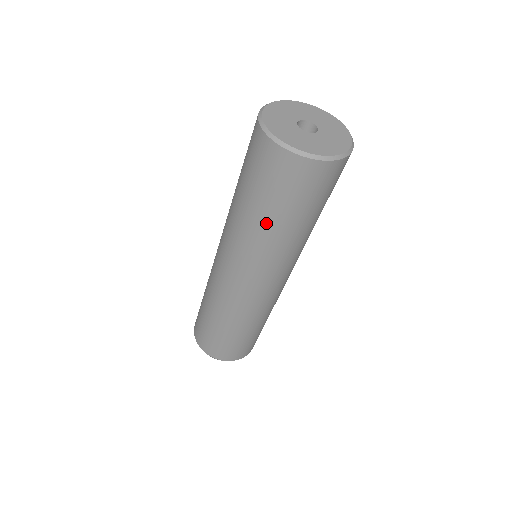
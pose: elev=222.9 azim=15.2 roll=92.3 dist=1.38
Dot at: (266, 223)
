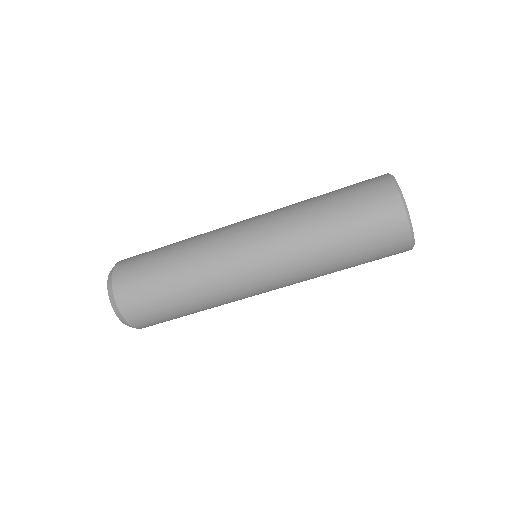
Dot at: (327, 227)
